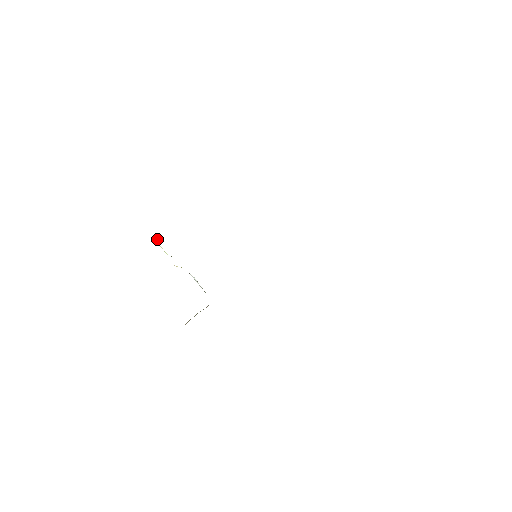
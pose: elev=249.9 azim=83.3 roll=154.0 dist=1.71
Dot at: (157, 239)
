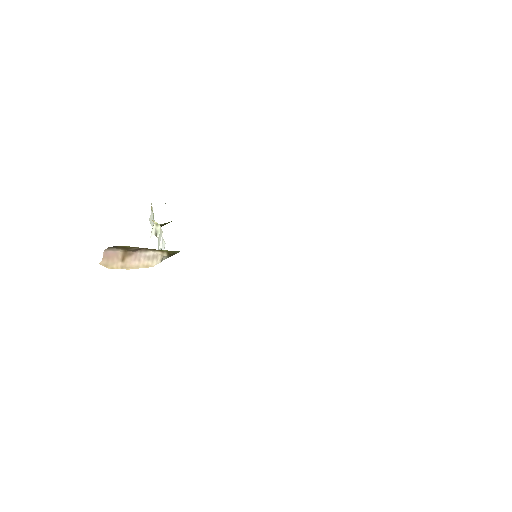
Dot at: (151, 216)
